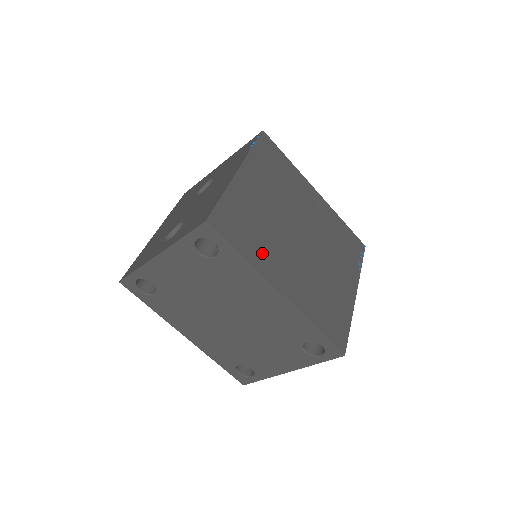
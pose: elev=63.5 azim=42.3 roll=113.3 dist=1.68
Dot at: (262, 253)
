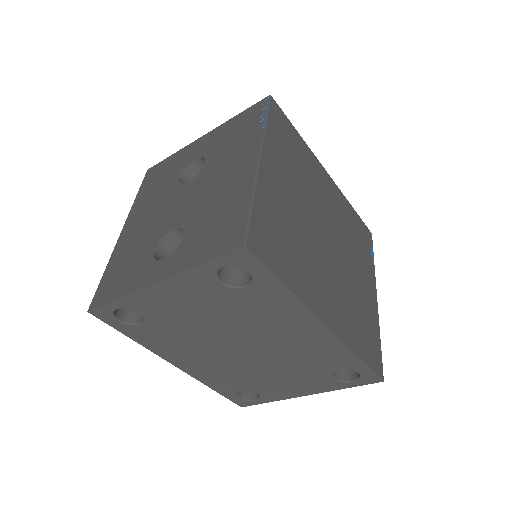
Dot at: (302, 275)
